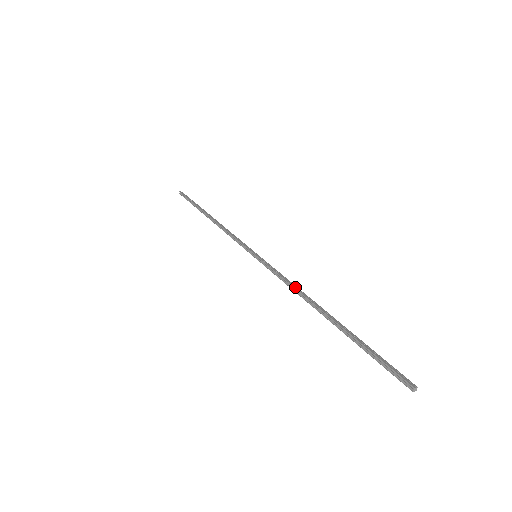
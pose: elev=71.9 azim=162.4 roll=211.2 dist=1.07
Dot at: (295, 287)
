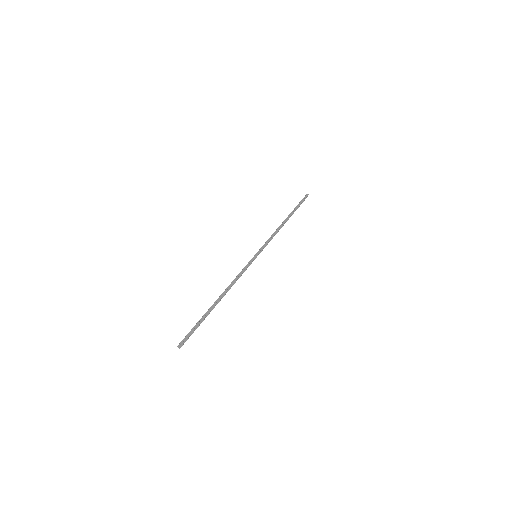
Dot at: (233, 281)
